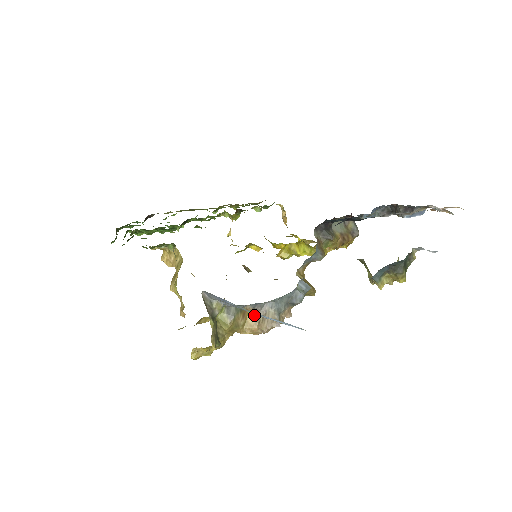
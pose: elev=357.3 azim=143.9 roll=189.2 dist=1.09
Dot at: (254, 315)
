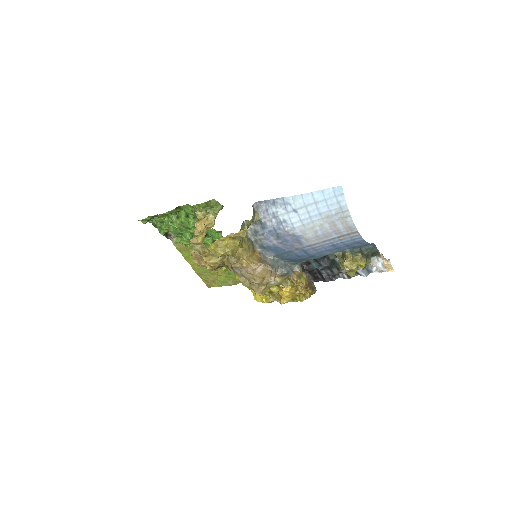
Dot at: (258, 257)
